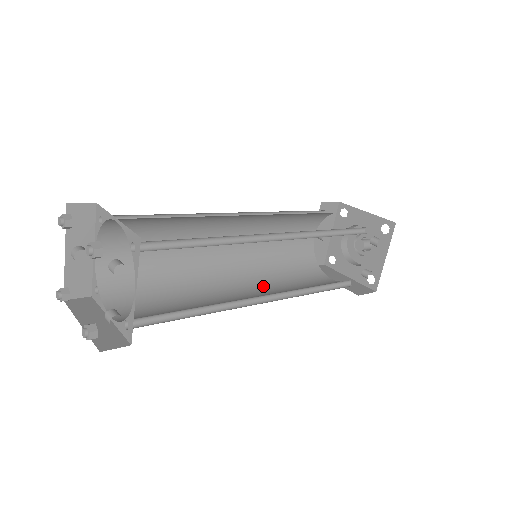
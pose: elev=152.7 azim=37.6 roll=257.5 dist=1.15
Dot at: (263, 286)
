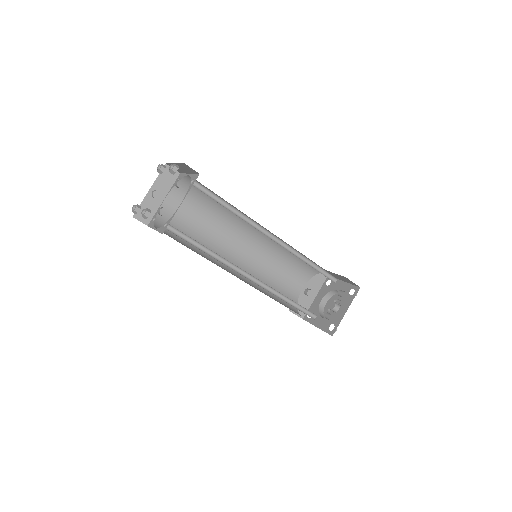
Dot at: (252, 286)
